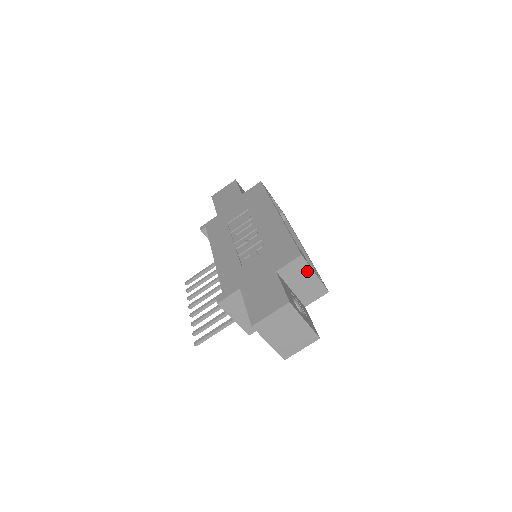
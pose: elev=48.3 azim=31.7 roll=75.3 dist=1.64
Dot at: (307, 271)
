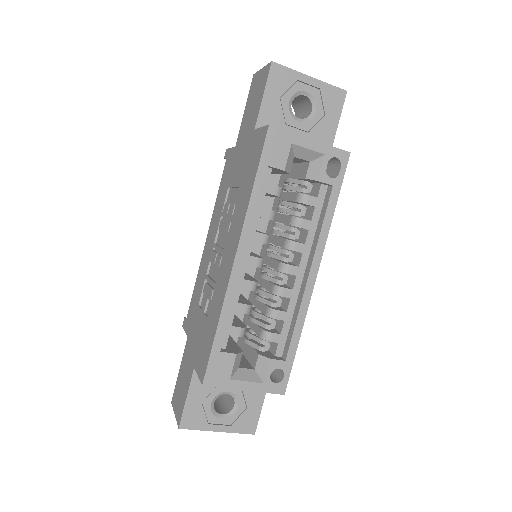
Dot at: (230, 385)
